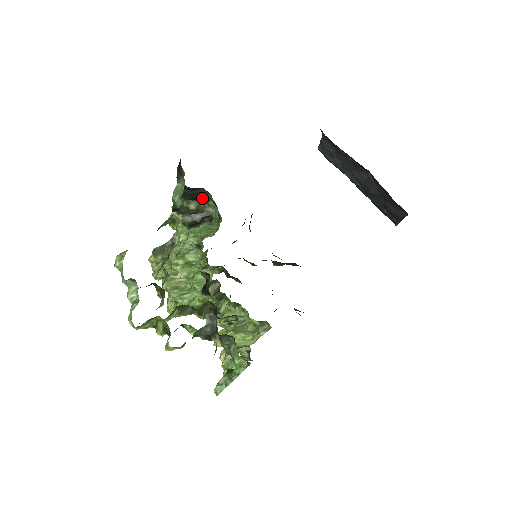
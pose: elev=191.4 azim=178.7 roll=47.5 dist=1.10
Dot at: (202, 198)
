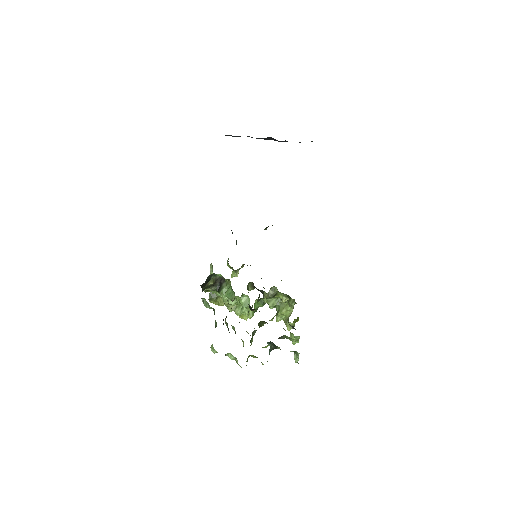
Dot at: (211, 277)
